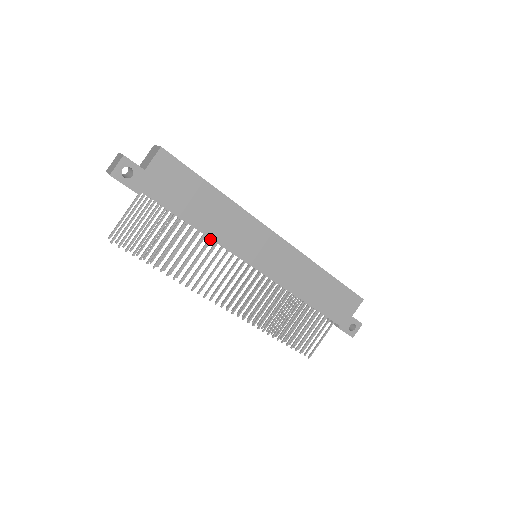
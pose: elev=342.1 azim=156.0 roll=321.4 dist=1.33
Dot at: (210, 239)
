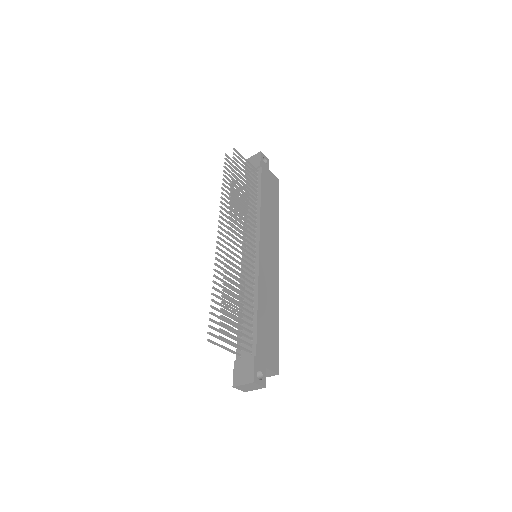
Dot at: (257, 213)
